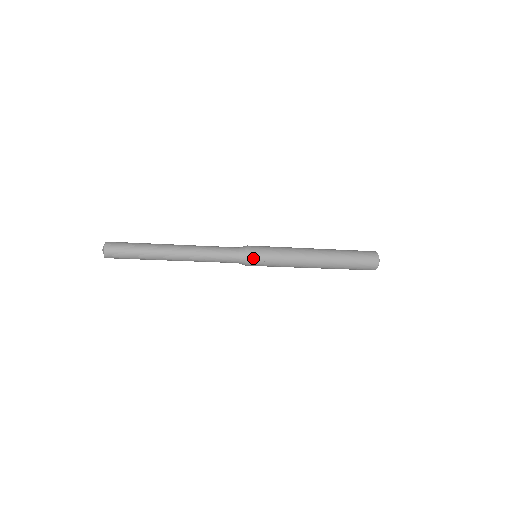
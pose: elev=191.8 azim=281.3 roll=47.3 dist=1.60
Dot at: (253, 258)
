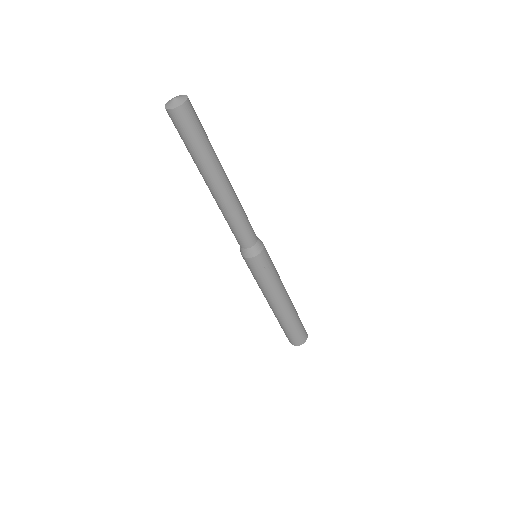
Dot at: (263, 255)
